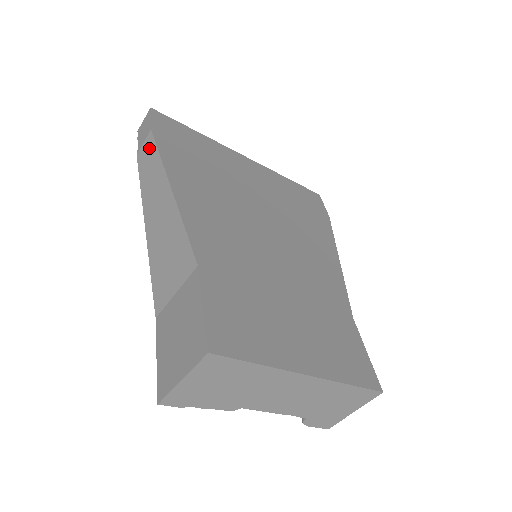
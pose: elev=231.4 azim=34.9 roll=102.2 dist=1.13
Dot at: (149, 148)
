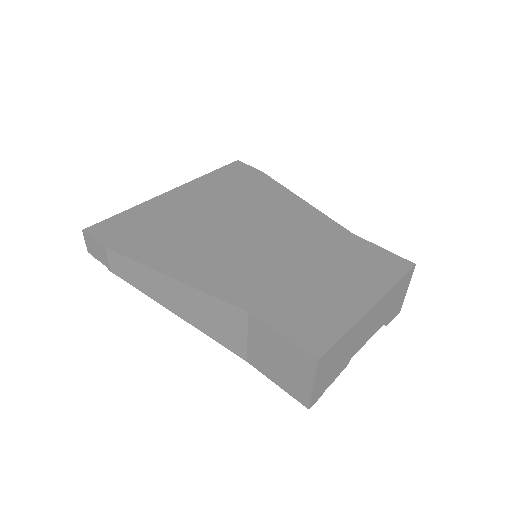
Dot at: (118, 261)
